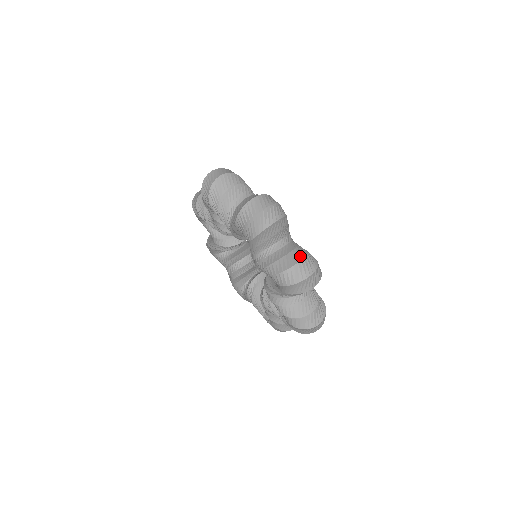
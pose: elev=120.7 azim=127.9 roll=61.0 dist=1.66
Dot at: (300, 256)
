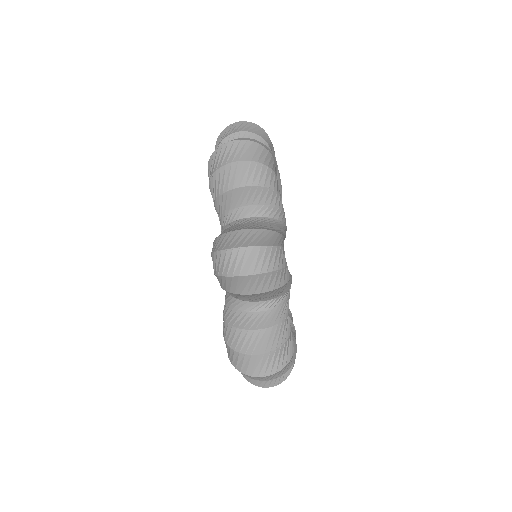
Dot at: (269, 345)
